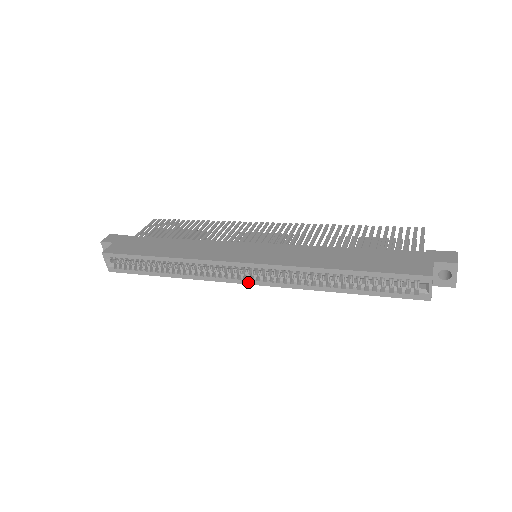
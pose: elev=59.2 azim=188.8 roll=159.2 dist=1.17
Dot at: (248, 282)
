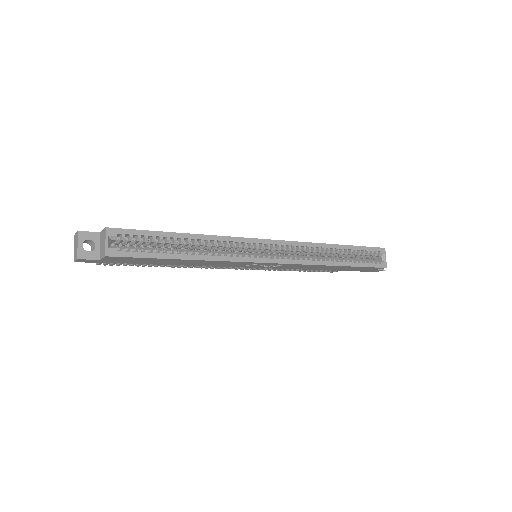
Dot at: (274, 261)
